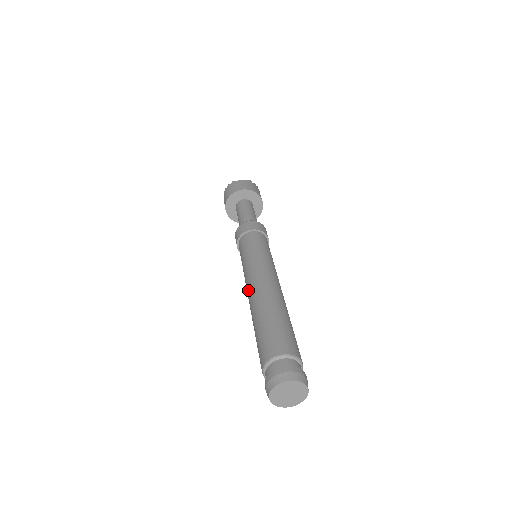
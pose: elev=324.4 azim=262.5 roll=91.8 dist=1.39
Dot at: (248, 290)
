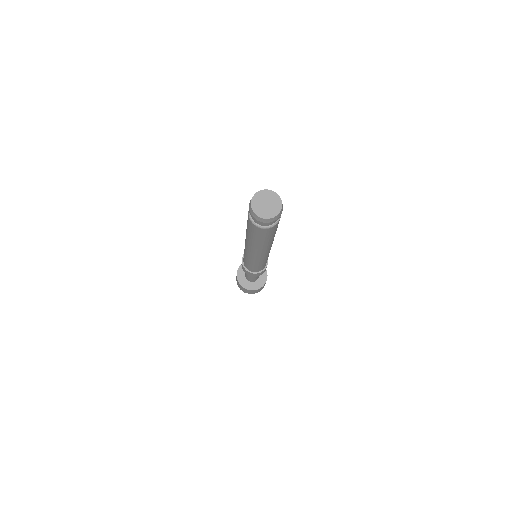
Dot at: occluded
